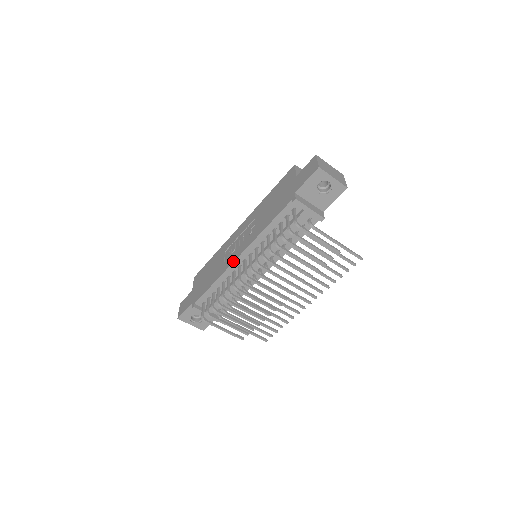
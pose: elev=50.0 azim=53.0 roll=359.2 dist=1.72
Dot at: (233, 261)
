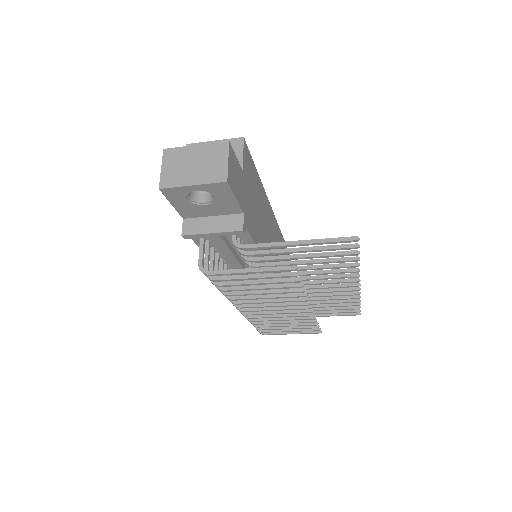
Dot at: occluded
